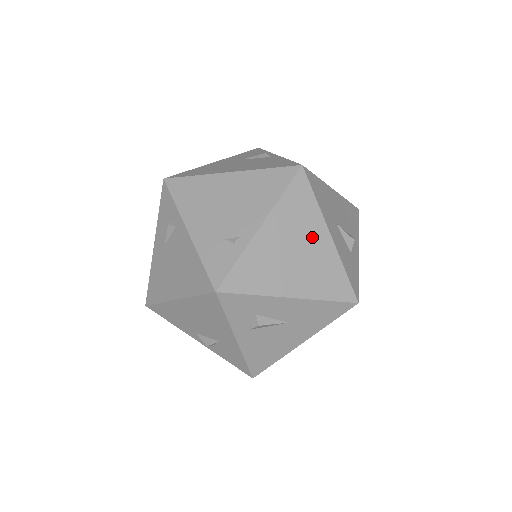
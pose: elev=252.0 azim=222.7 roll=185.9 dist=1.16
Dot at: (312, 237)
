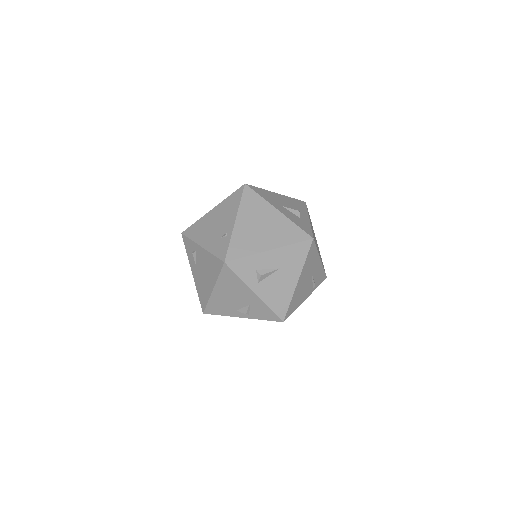
Dot at: (267, 215)
